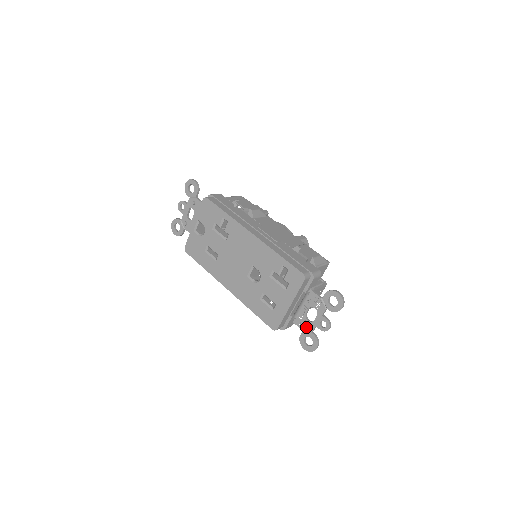
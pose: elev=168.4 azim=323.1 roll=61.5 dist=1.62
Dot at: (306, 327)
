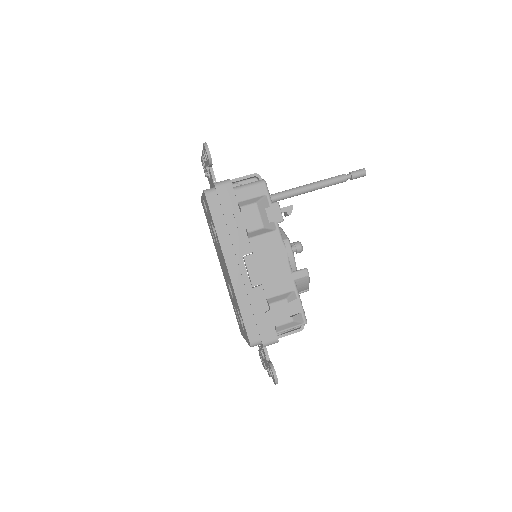
Dot at: (261, 354)
